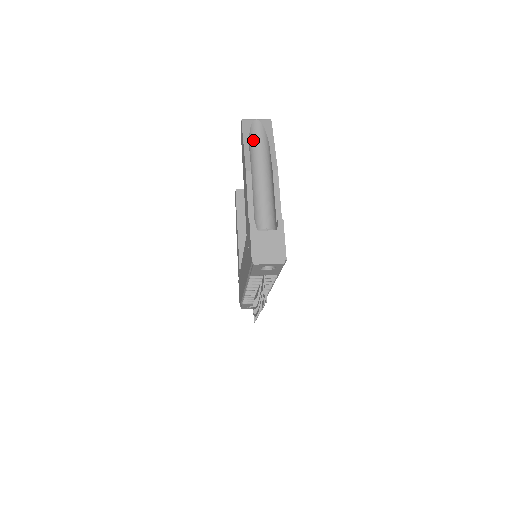
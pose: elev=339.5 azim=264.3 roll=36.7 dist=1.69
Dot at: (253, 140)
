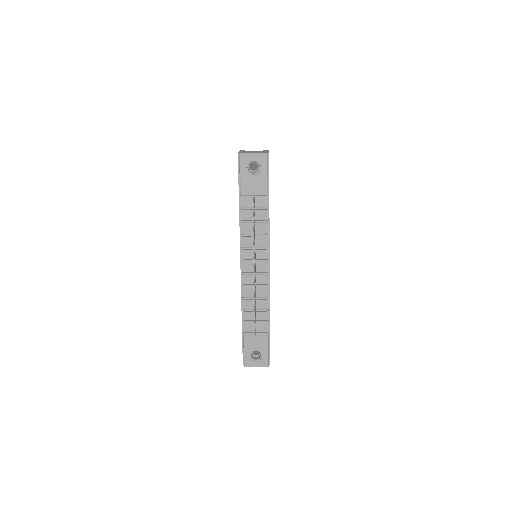
Dot at: (253, 163)
